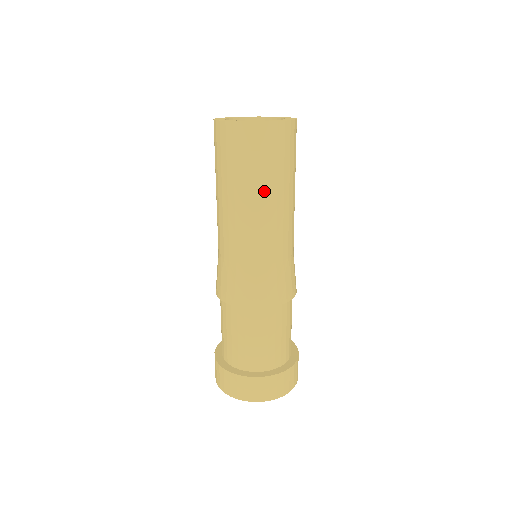
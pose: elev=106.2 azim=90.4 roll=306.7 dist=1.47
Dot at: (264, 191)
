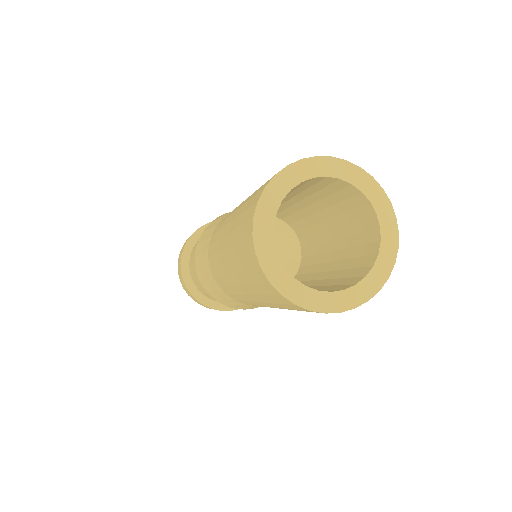
Dot at: (266, 304)
